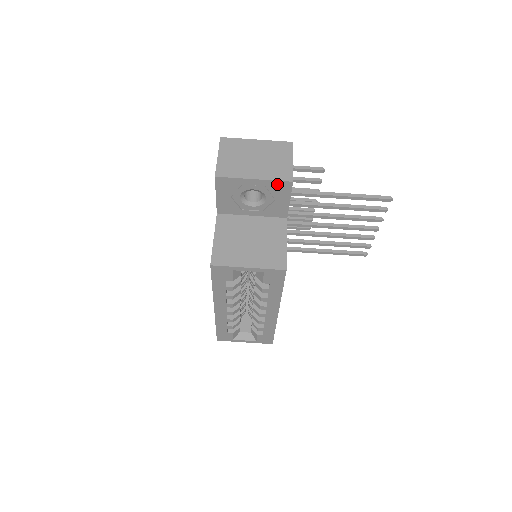
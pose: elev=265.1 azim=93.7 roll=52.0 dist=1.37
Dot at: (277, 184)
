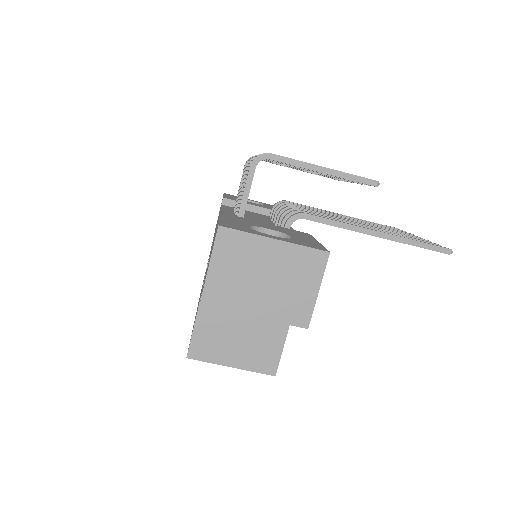
Dot at: (286, 321)
